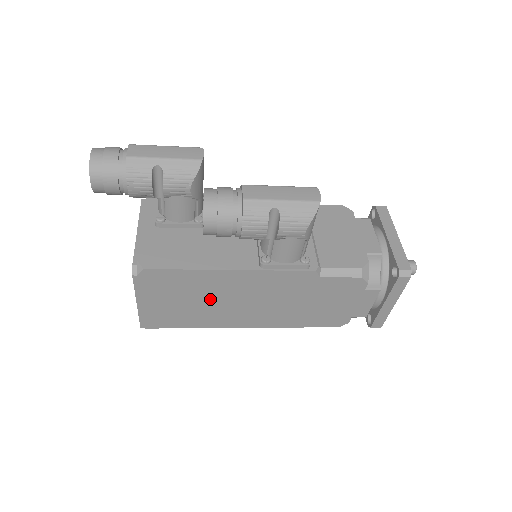
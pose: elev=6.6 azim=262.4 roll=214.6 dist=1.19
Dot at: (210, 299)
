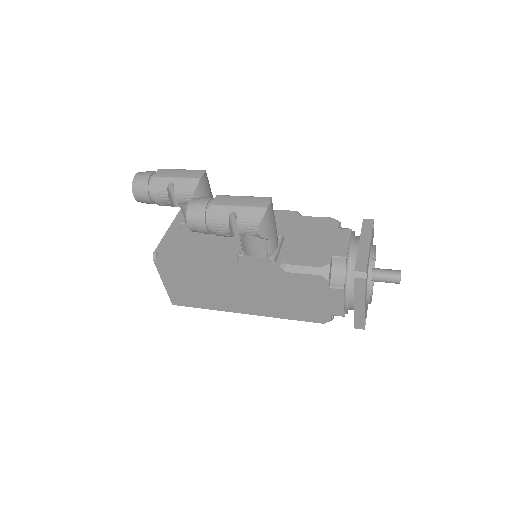
Dot at: (210, 284)
